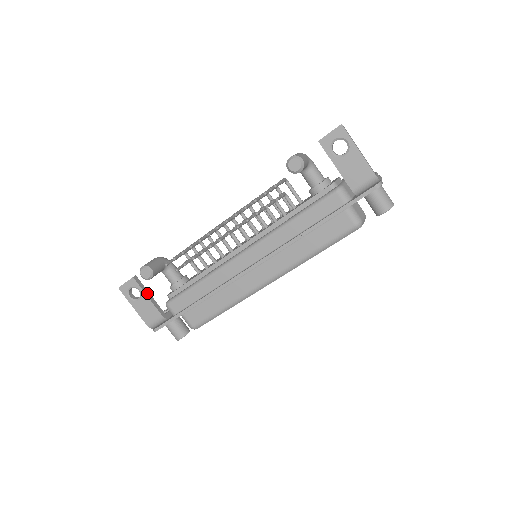
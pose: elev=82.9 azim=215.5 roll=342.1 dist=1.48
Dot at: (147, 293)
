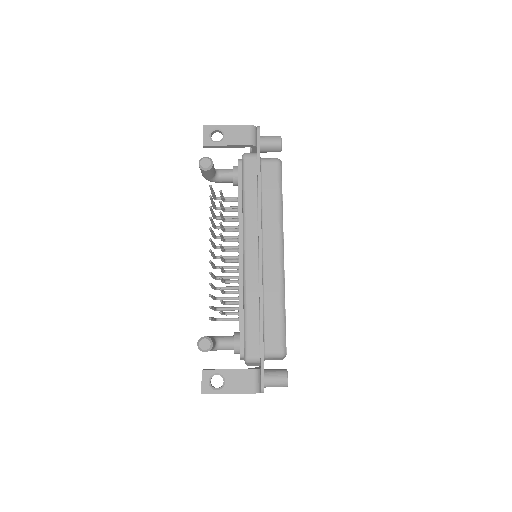
Dot at: (224, 369)
